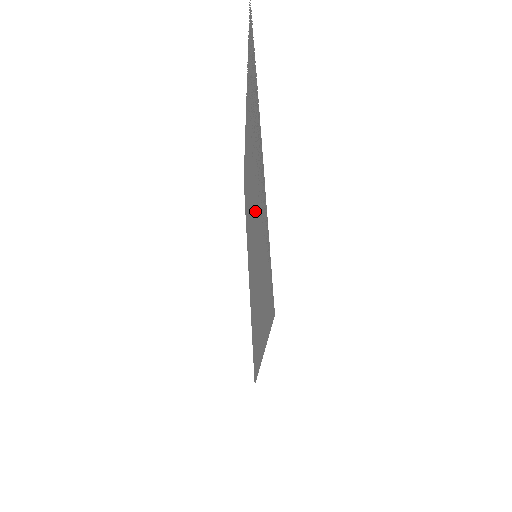
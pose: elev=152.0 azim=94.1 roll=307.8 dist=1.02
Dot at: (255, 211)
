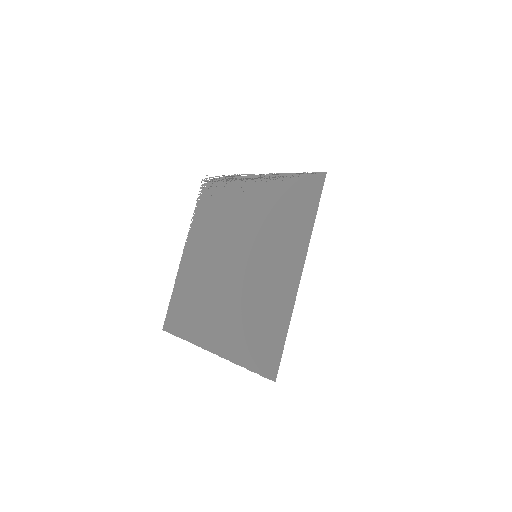
Dot at: (248, 234)
